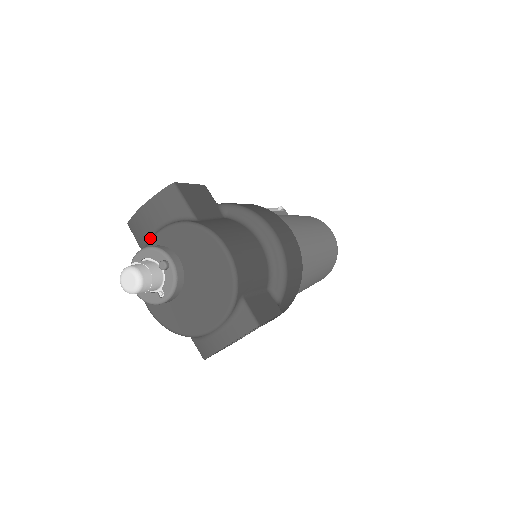
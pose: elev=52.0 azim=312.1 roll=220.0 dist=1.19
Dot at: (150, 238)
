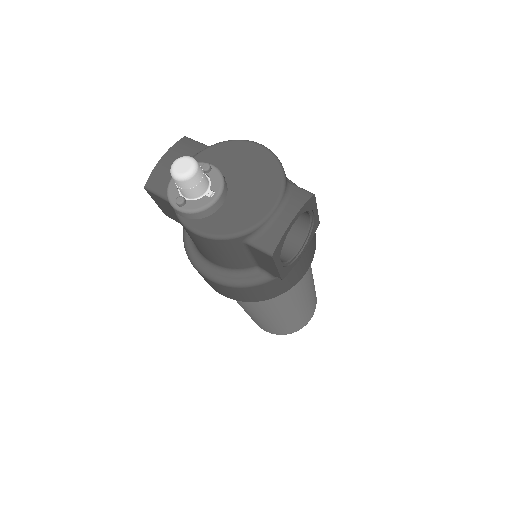
Dot at: occluded
